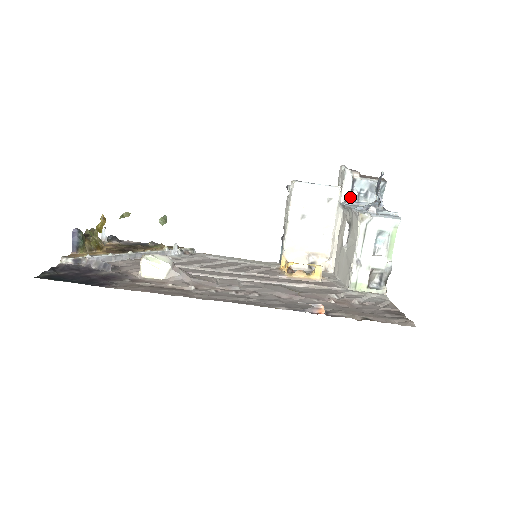
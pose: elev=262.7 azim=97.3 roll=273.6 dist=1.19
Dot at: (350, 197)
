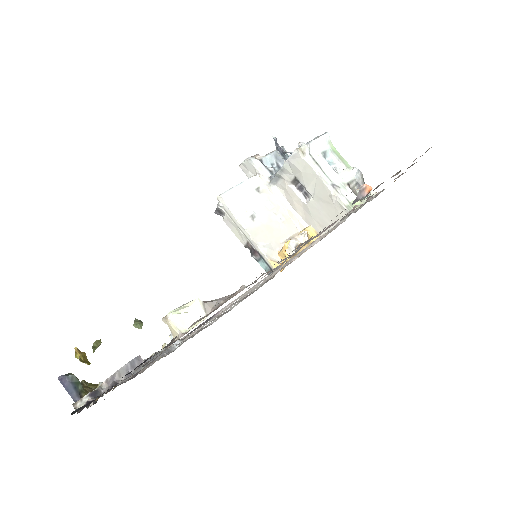
Dot at: (271, 174)
